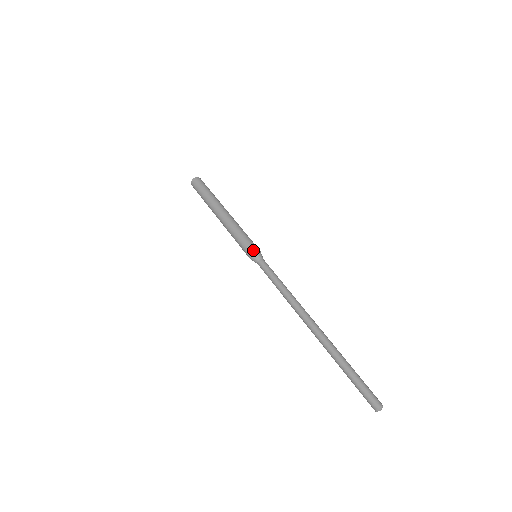
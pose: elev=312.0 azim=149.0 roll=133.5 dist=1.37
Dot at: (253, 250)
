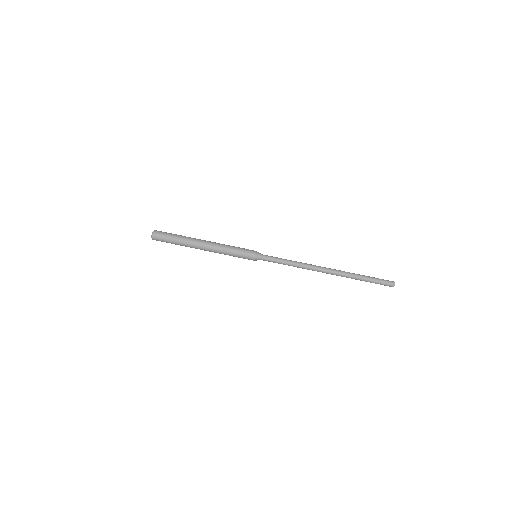
Dot at: (253, 259)
